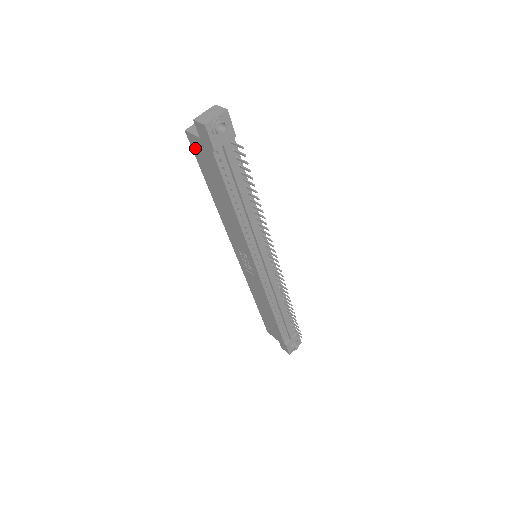
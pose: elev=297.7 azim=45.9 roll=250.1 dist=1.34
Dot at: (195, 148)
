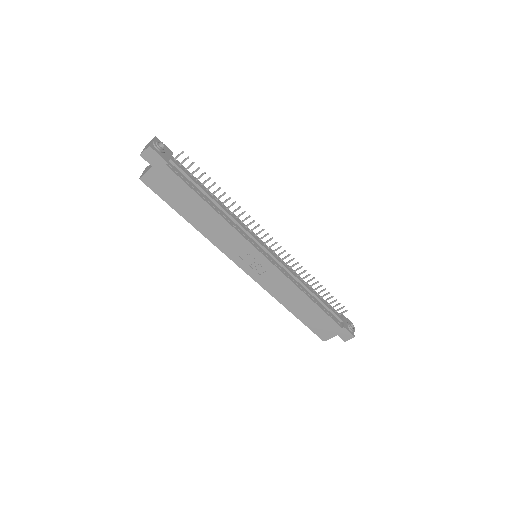
Dot at: (154, 186)
